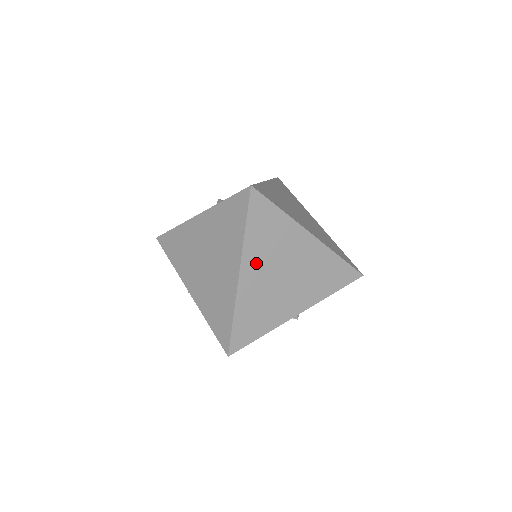
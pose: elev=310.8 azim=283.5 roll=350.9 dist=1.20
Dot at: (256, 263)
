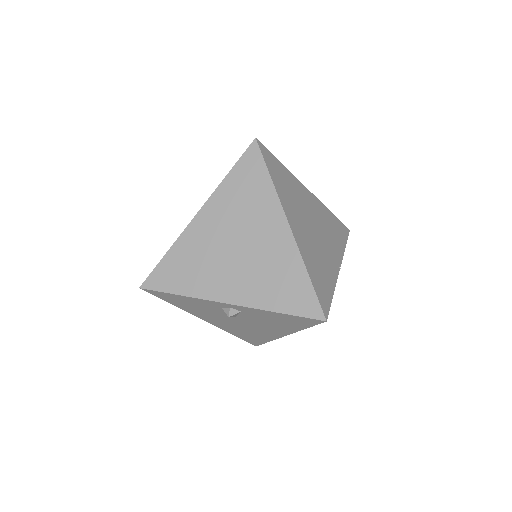
Dot at: (218, 214)
